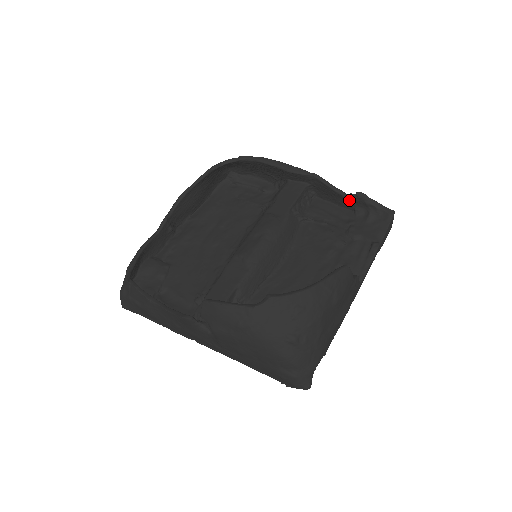
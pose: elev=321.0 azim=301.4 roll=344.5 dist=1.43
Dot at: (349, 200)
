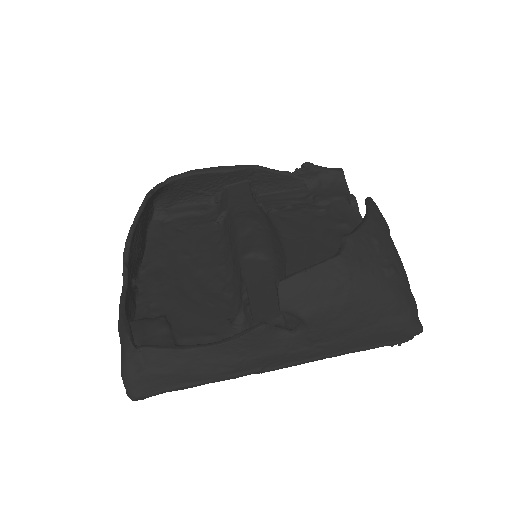
Dot at: (297, 177)
